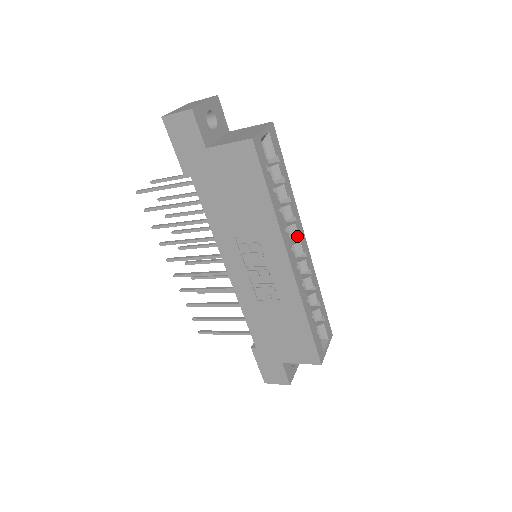
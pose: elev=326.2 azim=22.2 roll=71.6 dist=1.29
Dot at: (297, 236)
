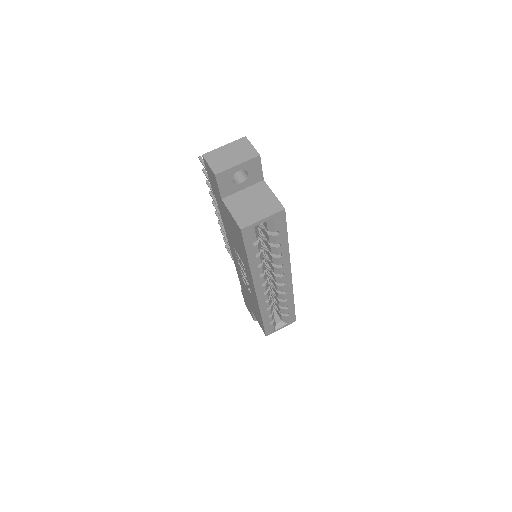
Dot at: (283, 272)
